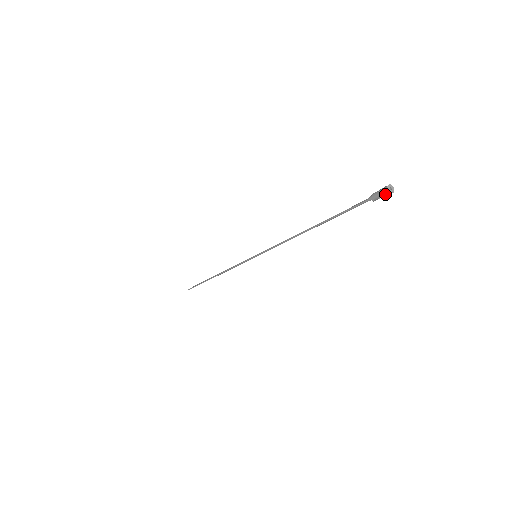
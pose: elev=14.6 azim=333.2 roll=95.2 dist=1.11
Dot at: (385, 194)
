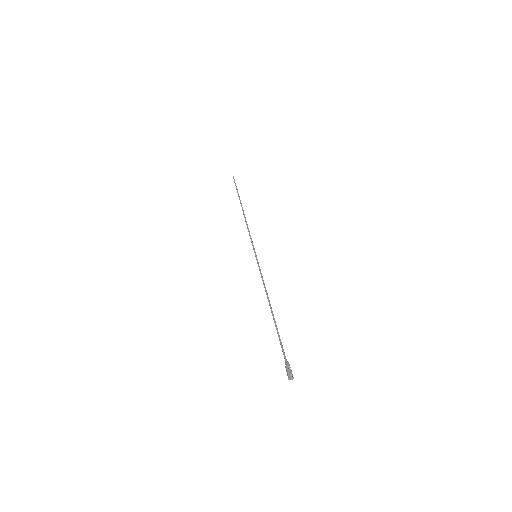
Dot at: (290, 376)
